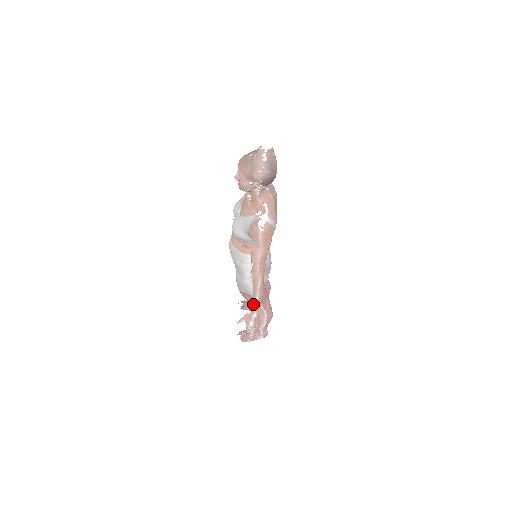
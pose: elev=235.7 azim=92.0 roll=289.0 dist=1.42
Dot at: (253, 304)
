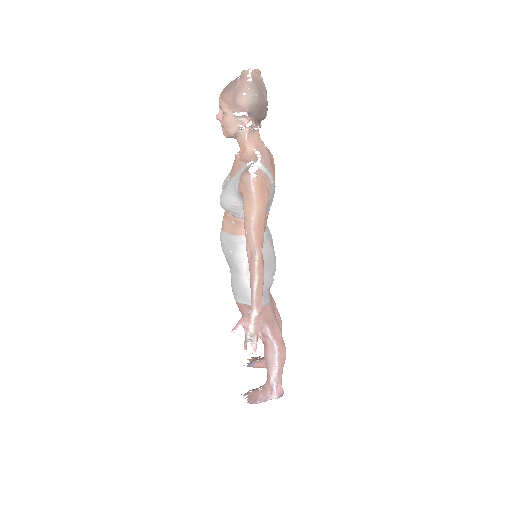
Dot at: (251, 295)
